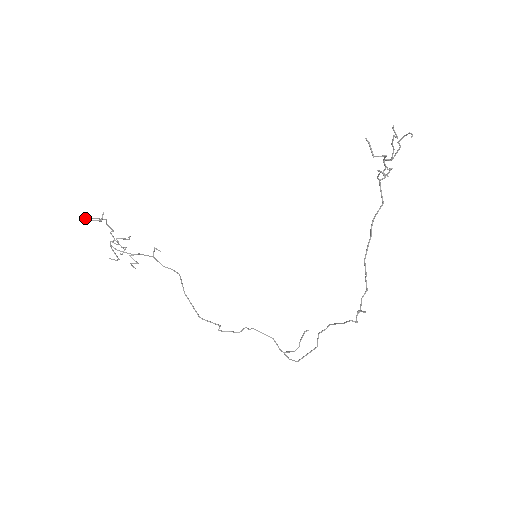
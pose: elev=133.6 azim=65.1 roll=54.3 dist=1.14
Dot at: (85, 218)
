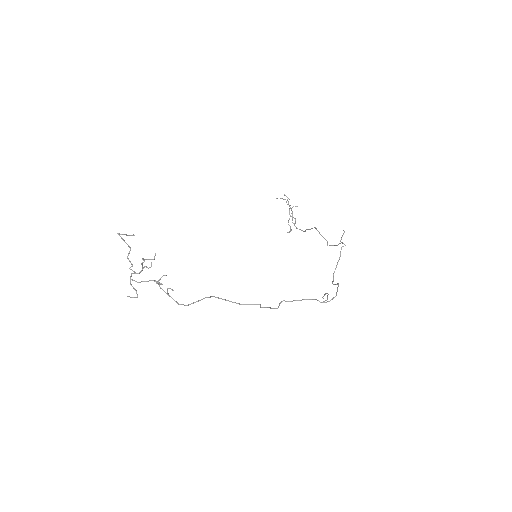
Dot at: (119, 233)
